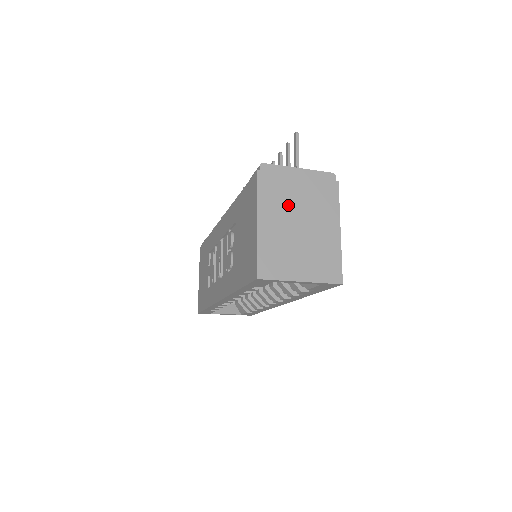
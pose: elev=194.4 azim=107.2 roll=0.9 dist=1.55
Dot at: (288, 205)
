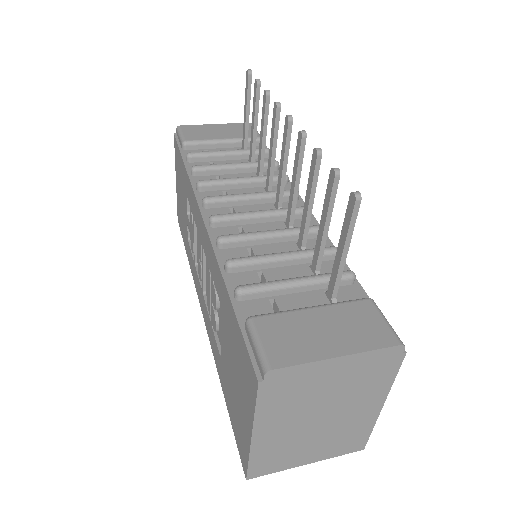
Dot at: (306, 406)
